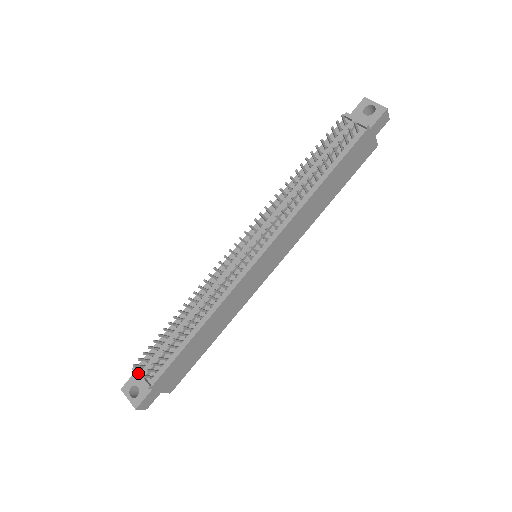
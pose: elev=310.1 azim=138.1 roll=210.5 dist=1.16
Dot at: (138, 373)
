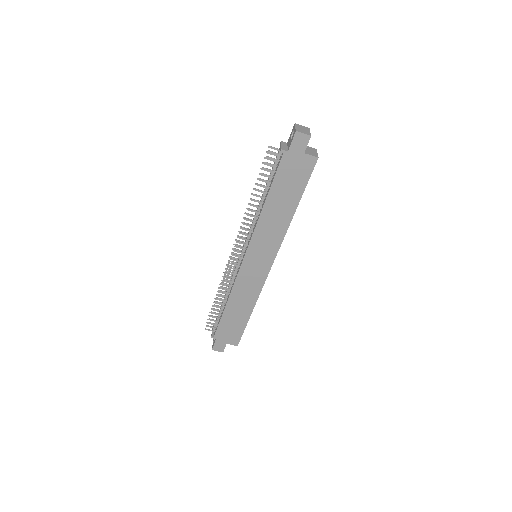
Dot at: (212, 328)
